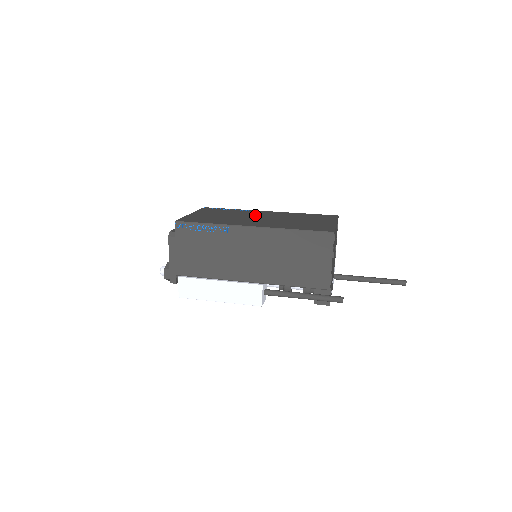
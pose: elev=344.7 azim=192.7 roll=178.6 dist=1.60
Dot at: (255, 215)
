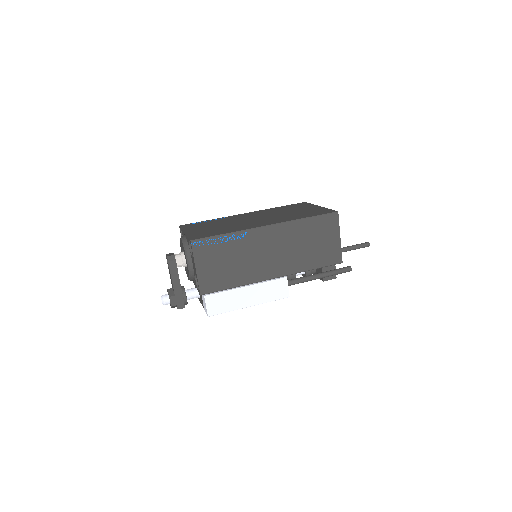
Dot at: (244, 218)
